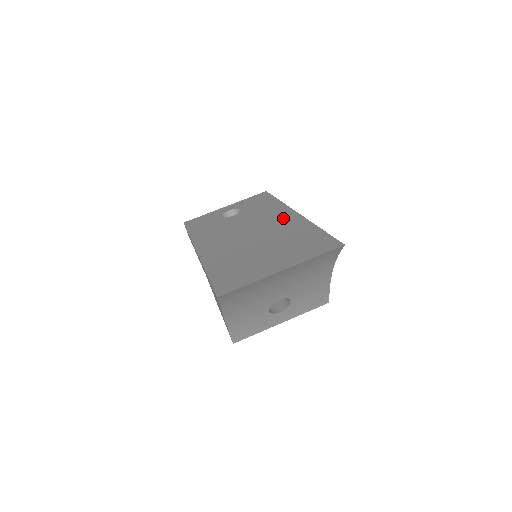
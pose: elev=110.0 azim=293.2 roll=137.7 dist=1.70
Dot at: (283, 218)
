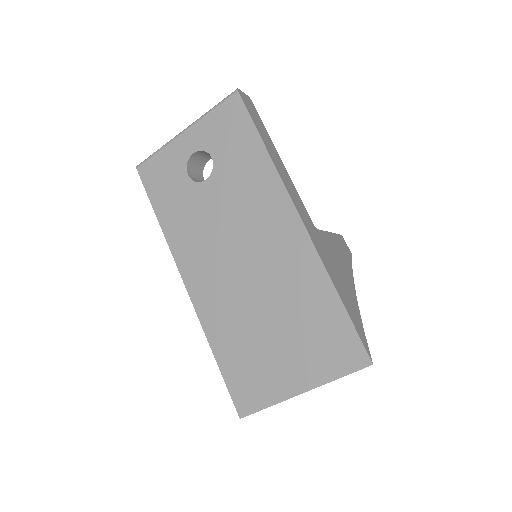
Dot at: (282, 232)
